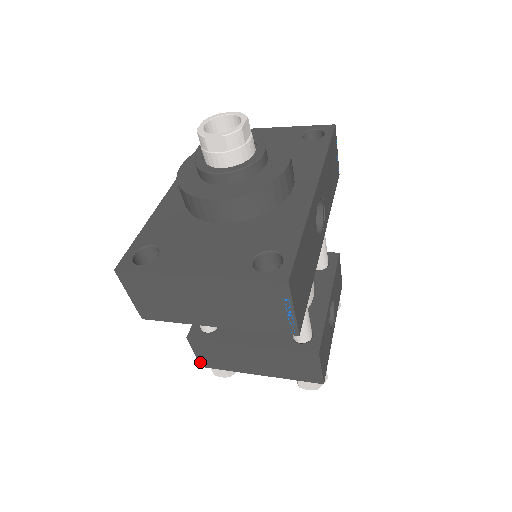
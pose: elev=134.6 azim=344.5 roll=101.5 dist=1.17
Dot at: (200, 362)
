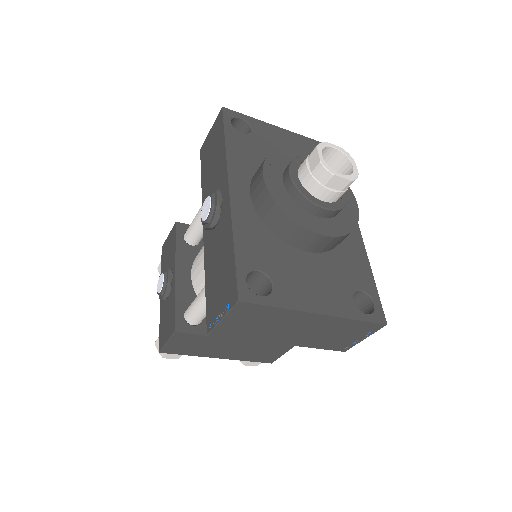
Dot at: (164, 349)
